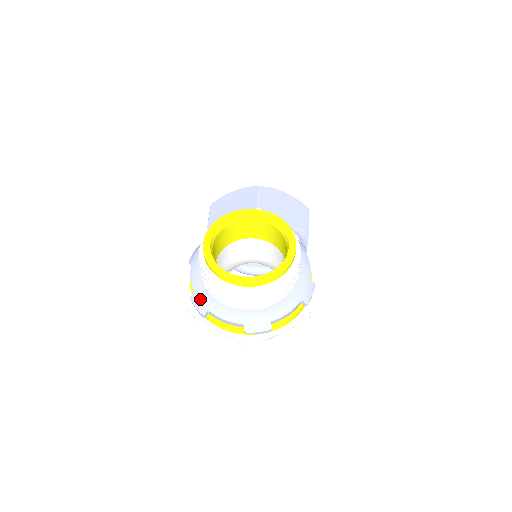
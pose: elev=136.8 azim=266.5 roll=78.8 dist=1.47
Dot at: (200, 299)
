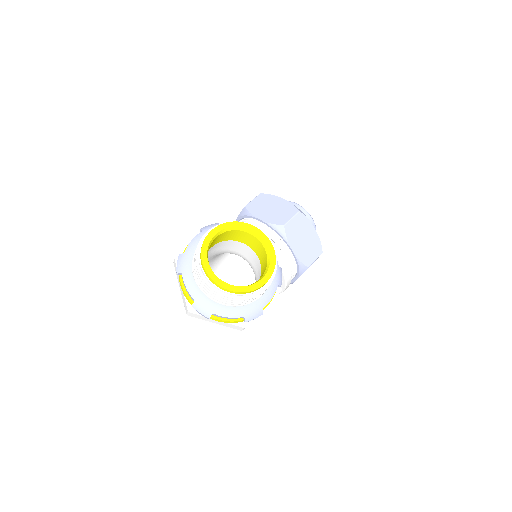
Dot at: (183, 261)
